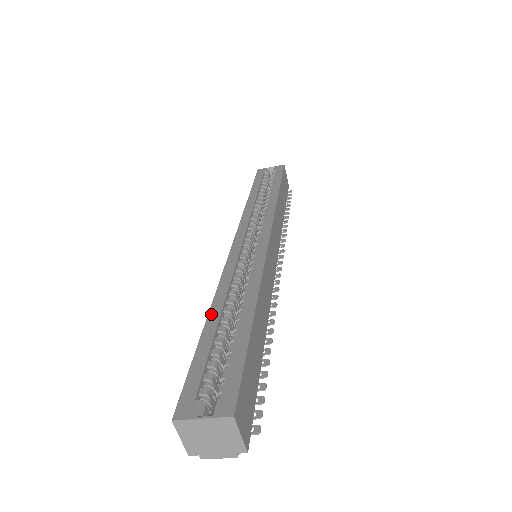
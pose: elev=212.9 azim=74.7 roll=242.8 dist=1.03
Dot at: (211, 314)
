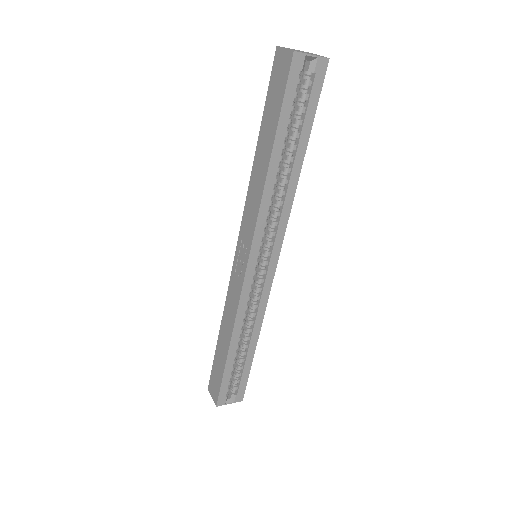
Dot at: (231, 348)
